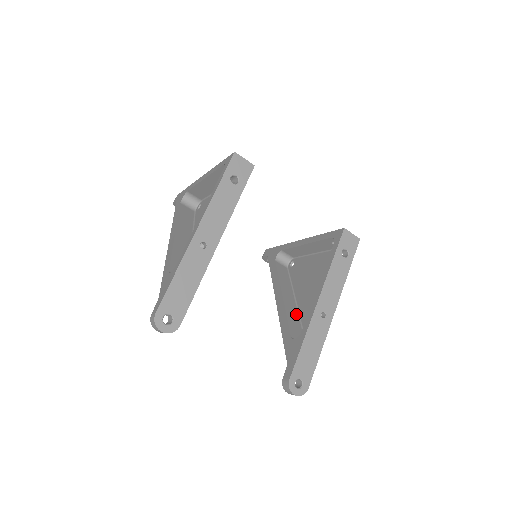
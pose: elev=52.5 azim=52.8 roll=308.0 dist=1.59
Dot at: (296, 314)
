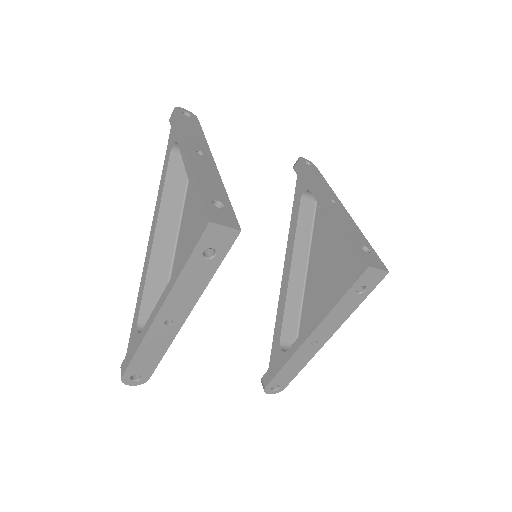
Dot at: (299, 296)
